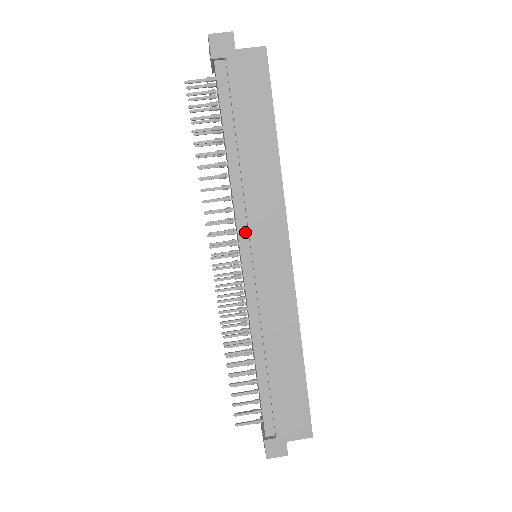
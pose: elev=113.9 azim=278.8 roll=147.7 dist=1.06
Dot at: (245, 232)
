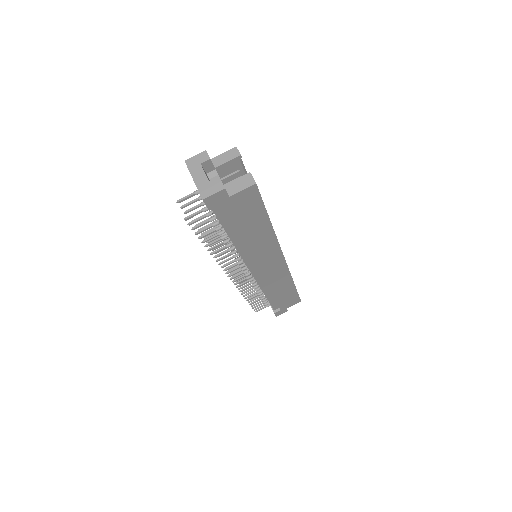
Dot at: (251, 263)
